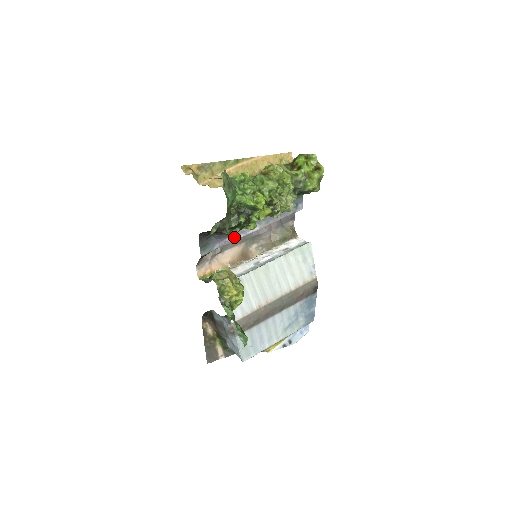
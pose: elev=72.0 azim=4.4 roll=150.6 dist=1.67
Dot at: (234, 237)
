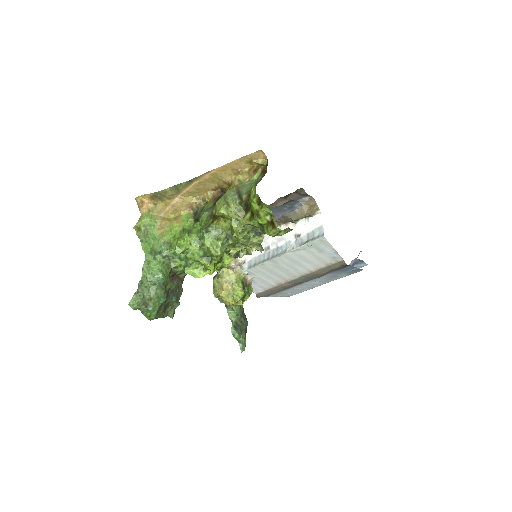
Dot at: occluded
